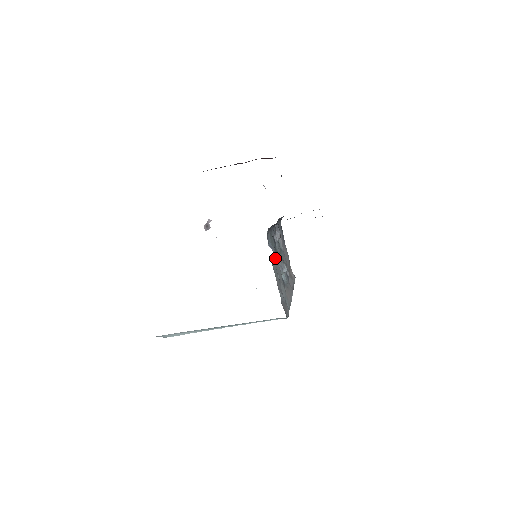
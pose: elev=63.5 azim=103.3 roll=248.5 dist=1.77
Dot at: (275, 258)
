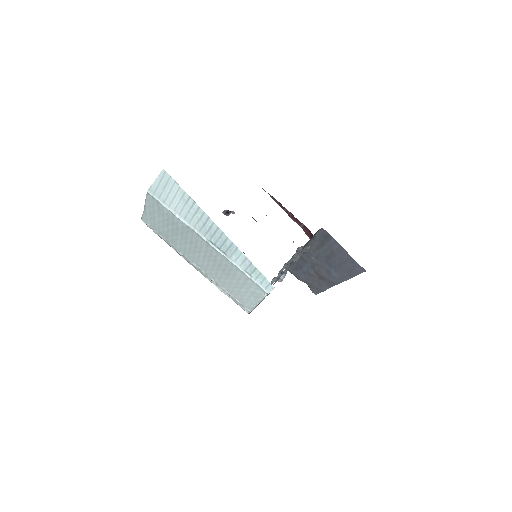
Dot at: (309, 247)
